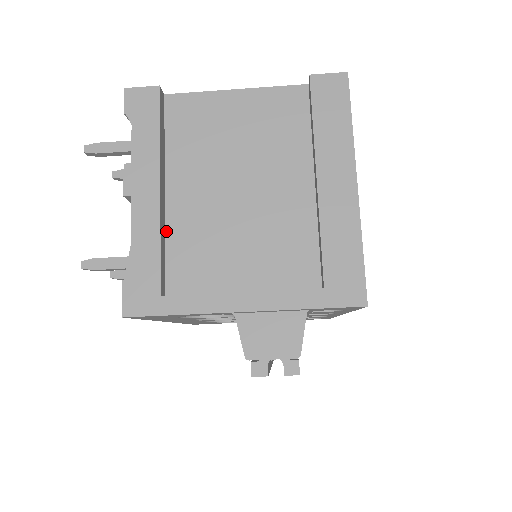
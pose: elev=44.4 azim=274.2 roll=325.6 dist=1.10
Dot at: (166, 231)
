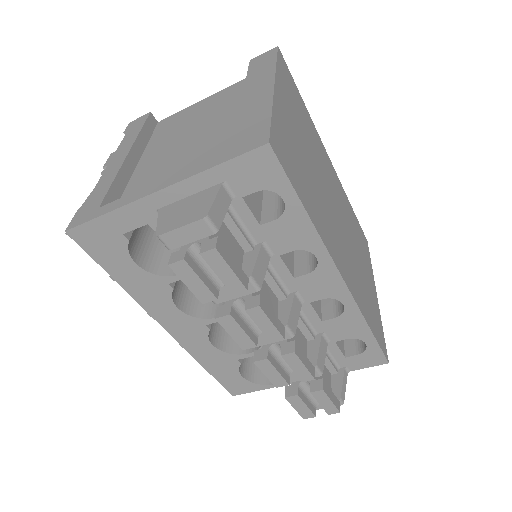
Dot at: (129, 183)
